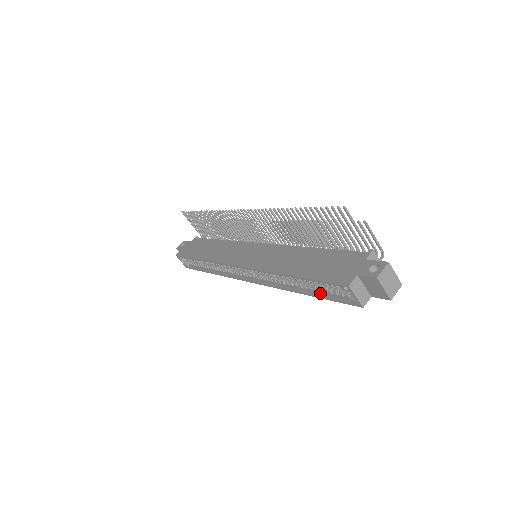
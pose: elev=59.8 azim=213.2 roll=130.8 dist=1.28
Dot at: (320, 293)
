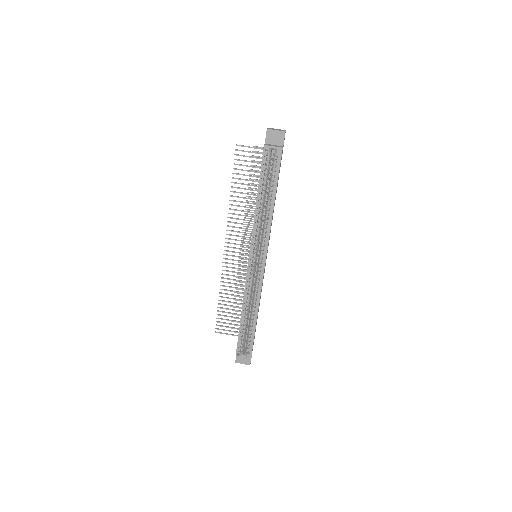
Dot at: (275, 185)
